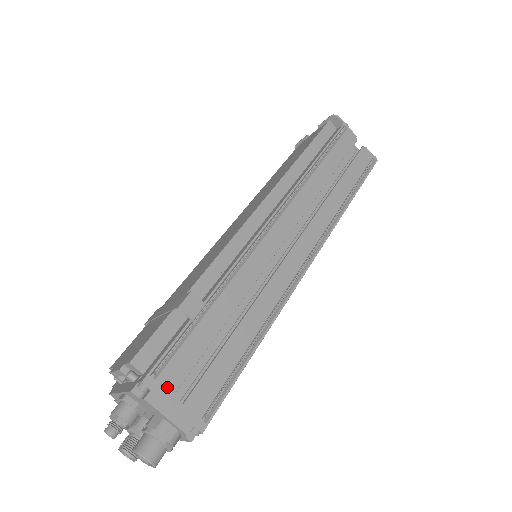
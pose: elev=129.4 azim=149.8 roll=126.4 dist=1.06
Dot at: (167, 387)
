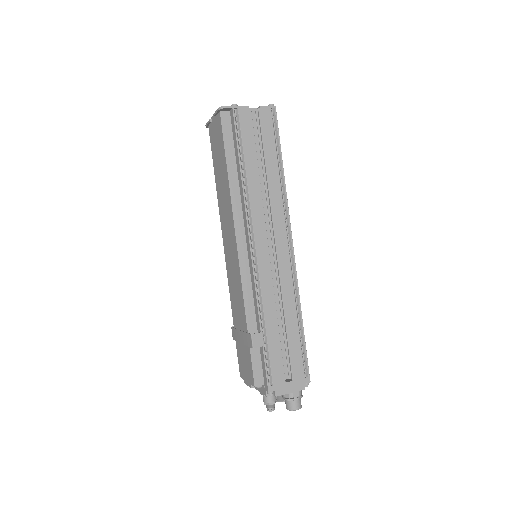
Dot at: (280, 383)
